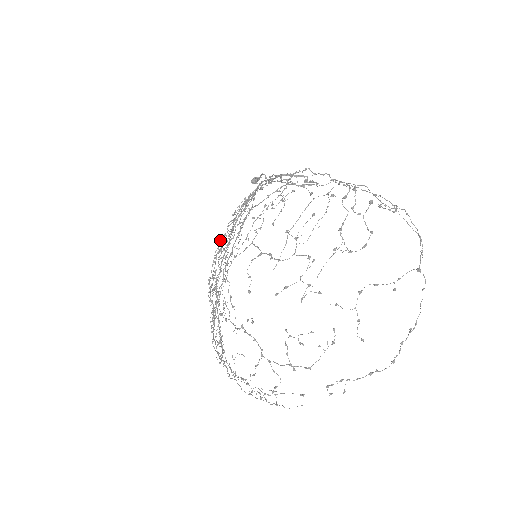
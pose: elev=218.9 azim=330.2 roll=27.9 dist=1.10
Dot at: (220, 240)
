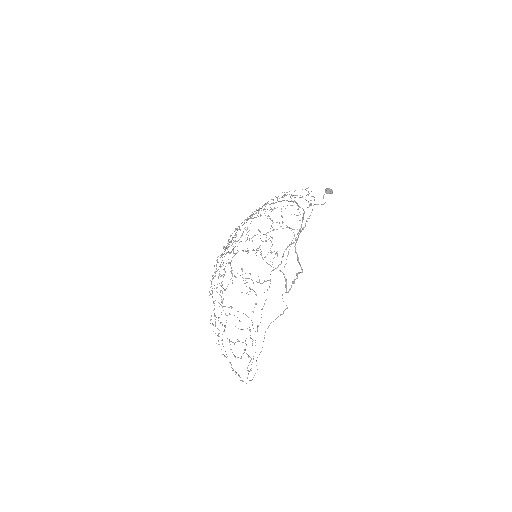
Dot at: (261, 215)
